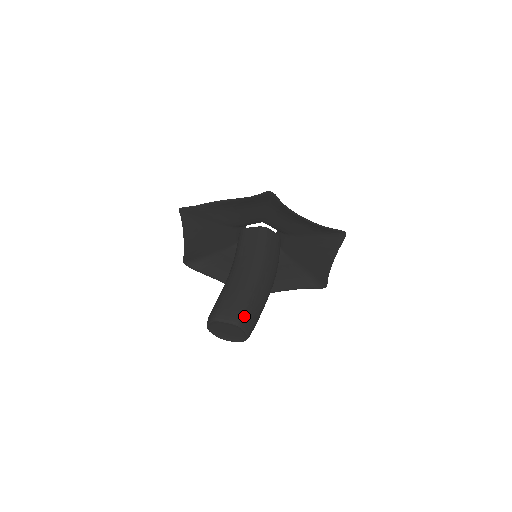
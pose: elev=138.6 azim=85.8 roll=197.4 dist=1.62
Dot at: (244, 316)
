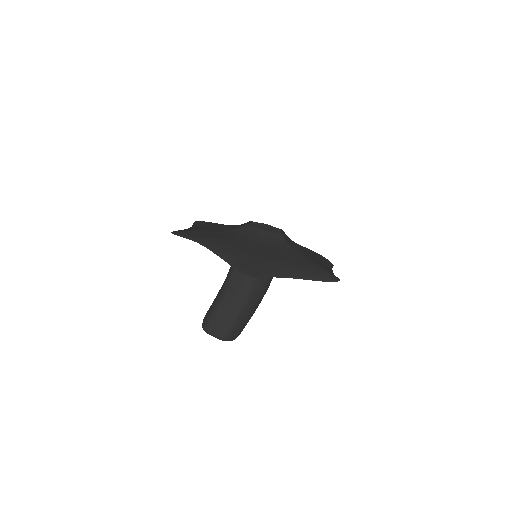
Dot at: (230, 334)
